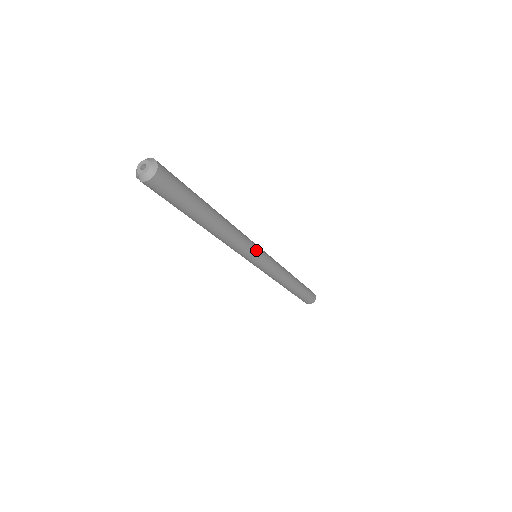
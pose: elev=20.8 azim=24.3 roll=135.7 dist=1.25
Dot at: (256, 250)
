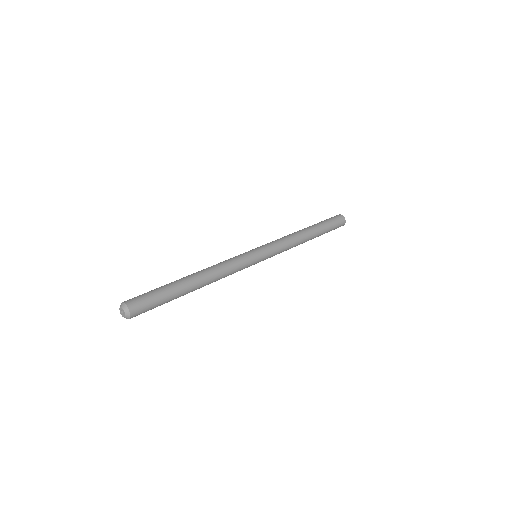
Dot at: (249, 258)
